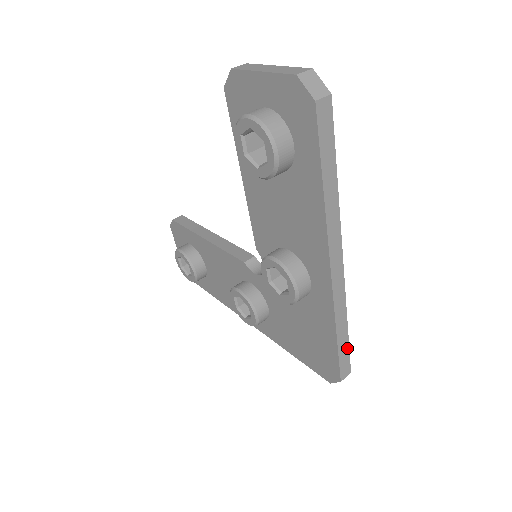
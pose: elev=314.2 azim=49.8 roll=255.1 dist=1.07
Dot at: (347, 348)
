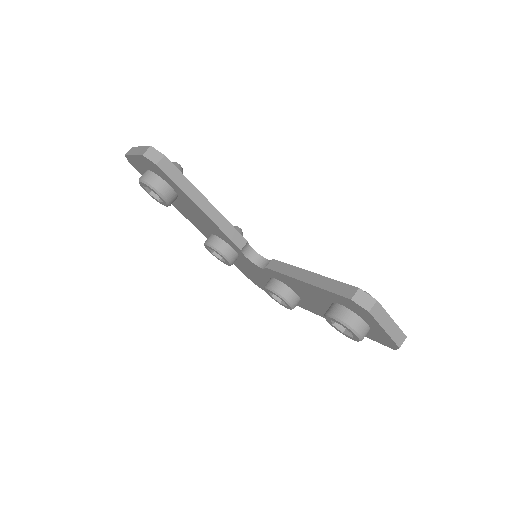
Dot at: occluded
